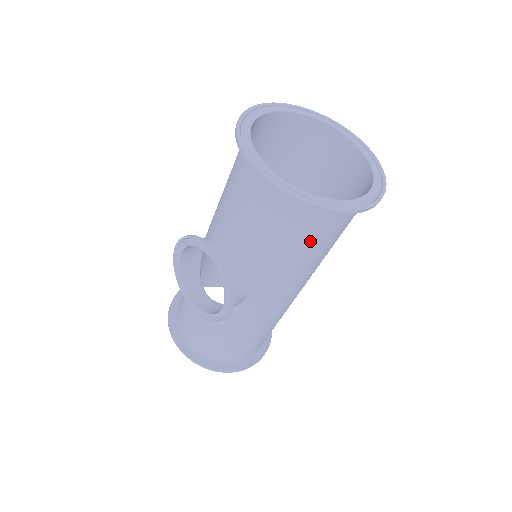
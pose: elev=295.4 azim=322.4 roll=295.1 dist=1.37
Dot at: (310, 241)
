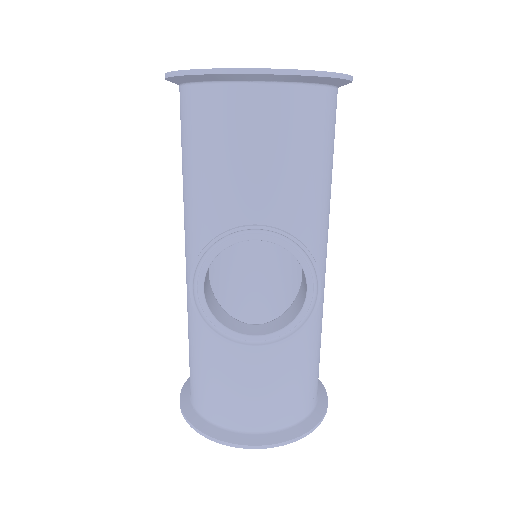
Dot at: (330, 146)
